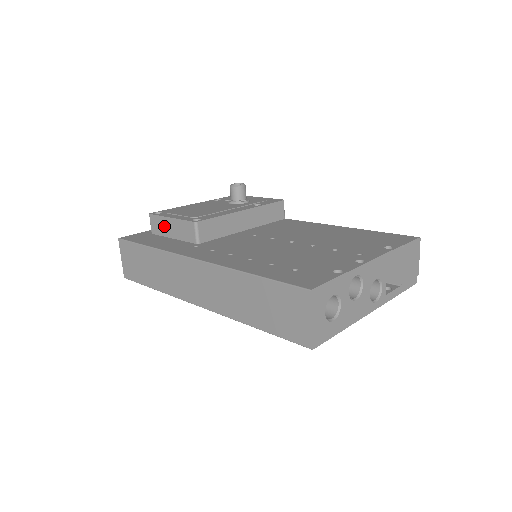
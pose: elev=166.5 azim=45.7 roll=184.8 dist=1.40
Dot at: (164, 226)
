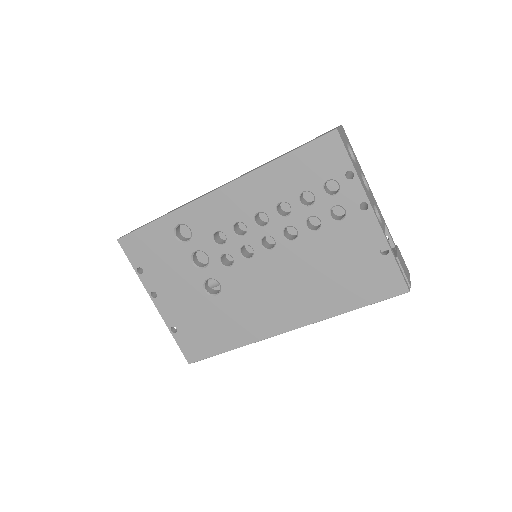
Dot at: occluded
